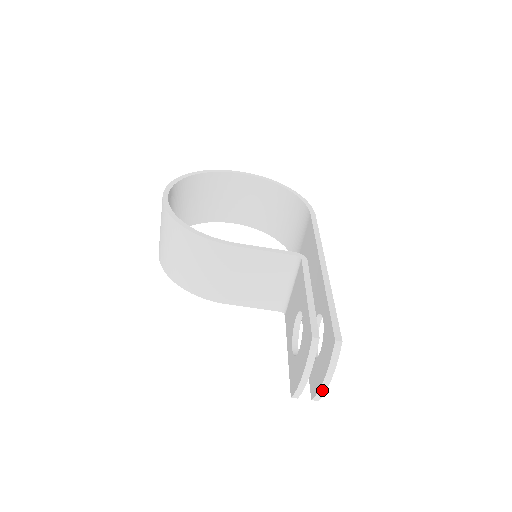
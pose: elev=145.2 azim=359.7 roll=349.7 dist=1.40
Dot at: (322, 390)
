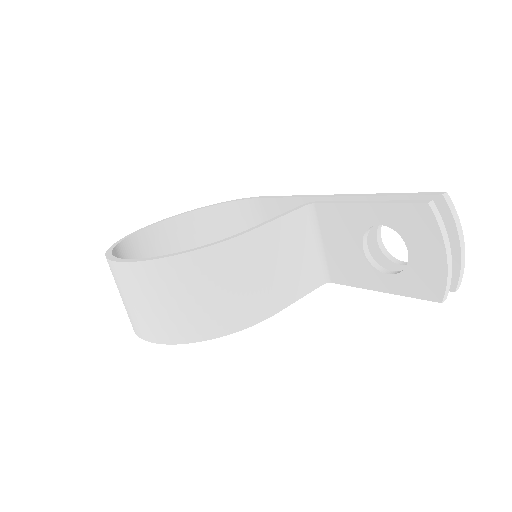
Dot at: (462, 263)
